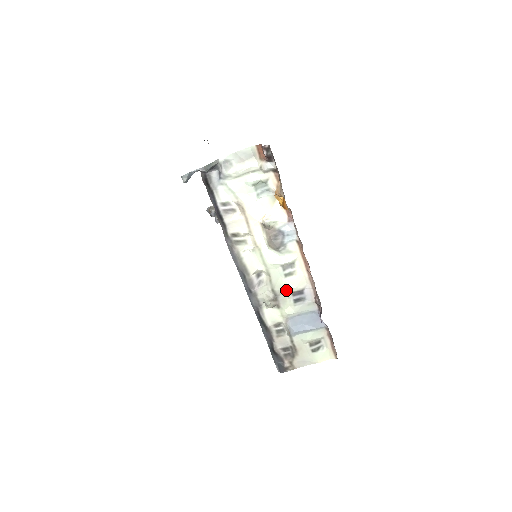
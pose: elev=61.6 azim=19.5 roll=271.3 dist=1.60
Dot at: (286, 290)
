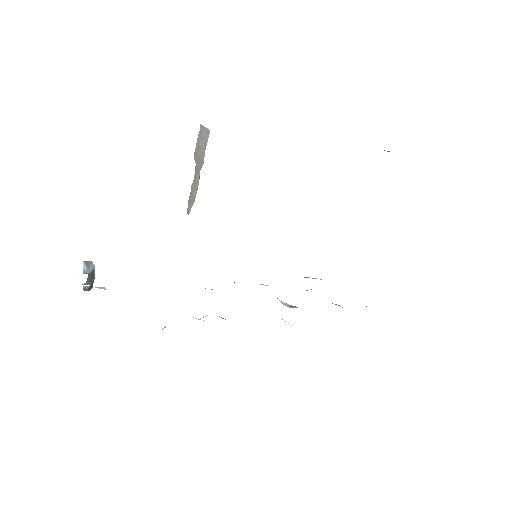
Dot at: occluded
